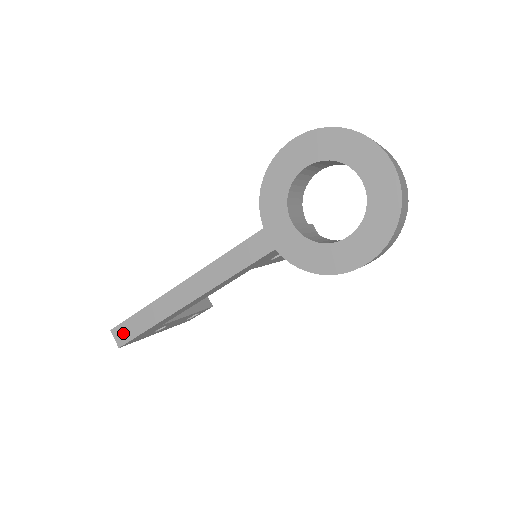
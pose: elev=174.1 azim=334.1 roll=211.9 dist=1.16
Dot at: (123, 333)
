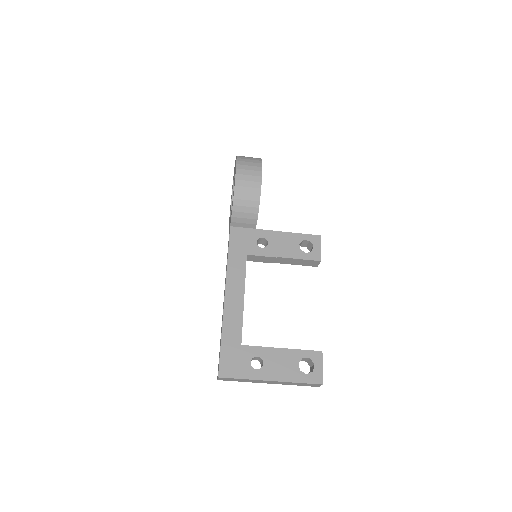
Dot at: (218, 367)
